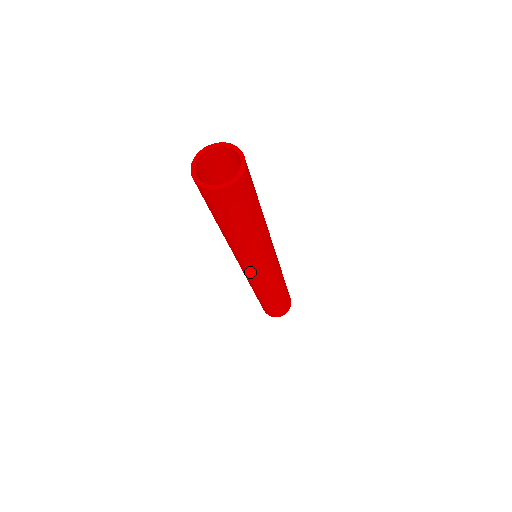
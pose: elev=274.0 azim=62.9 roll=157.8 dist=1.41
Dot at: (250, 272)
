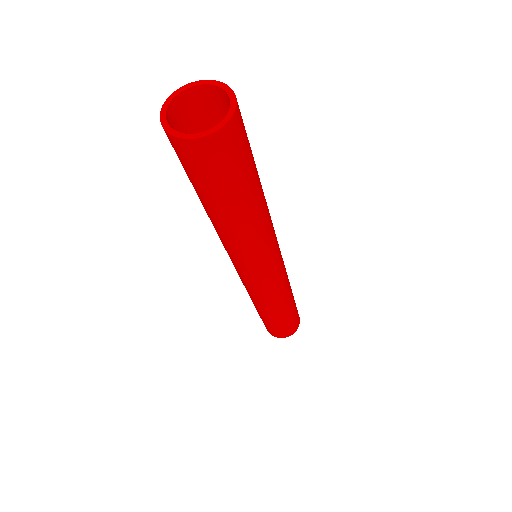
Dot at: (266, 273)
